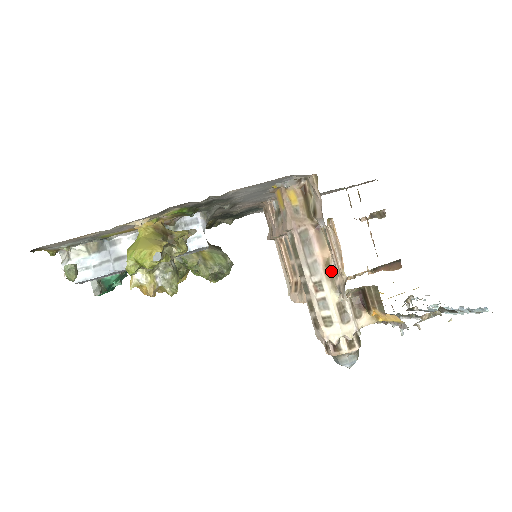
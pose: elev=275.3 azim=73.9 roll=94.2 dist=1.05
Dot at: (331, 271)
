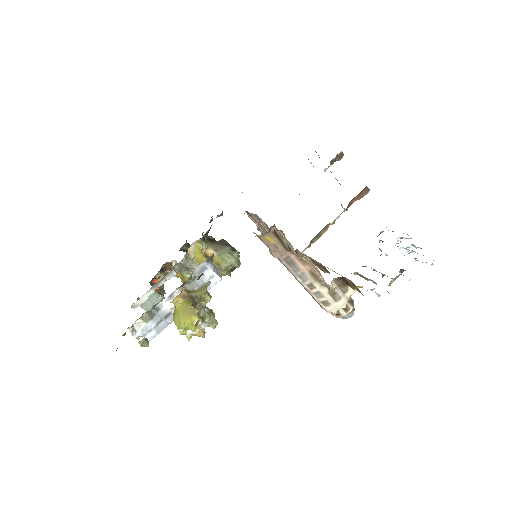
Dot at: (316, 277)
